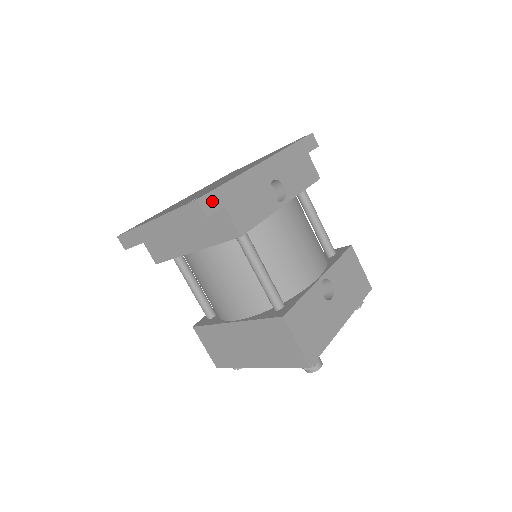
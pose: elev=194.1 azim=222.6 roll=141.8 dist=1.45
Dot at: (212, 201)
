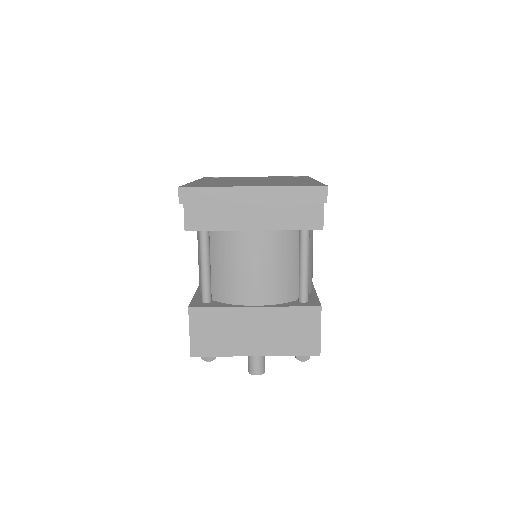
Dot at: occluded
